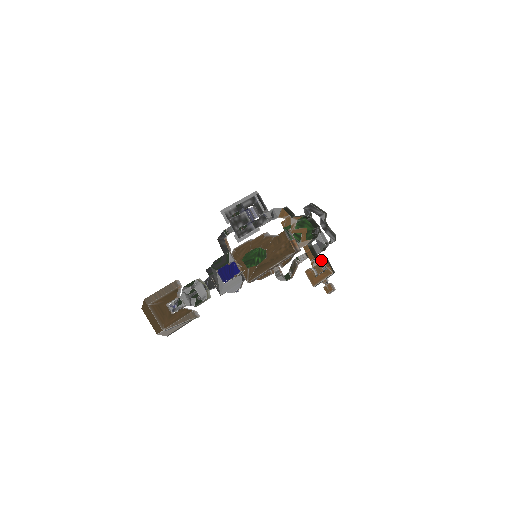
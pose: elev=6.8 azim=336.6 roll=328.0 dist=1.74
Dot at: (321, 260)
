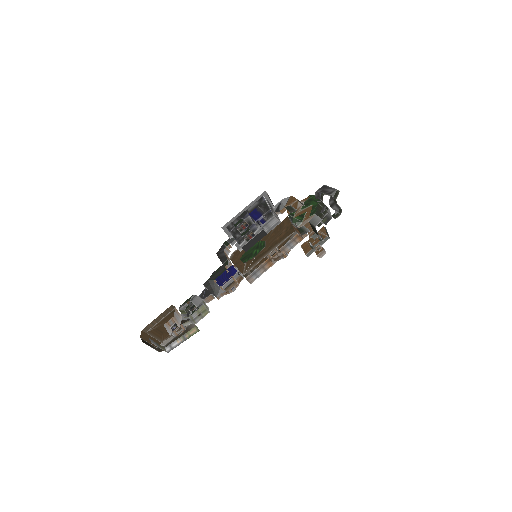
Dot at: (319, 230)
